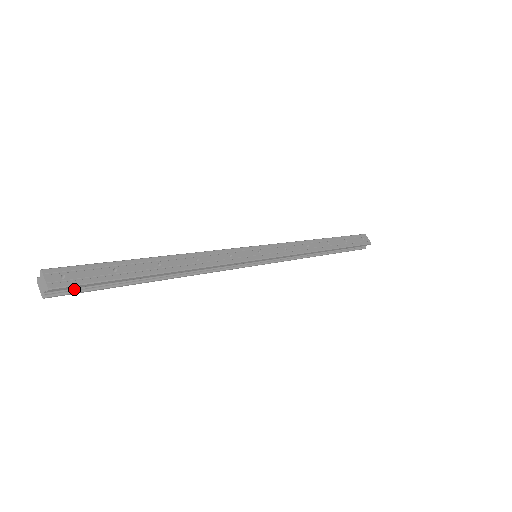
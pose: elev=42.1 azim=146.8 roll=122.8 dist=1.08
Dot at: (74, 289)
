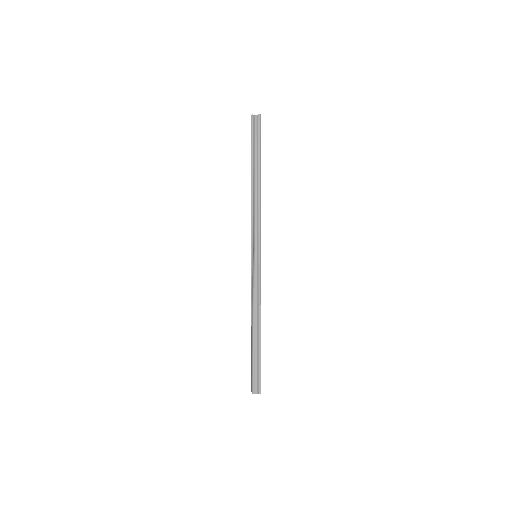
Dot at: occluded
